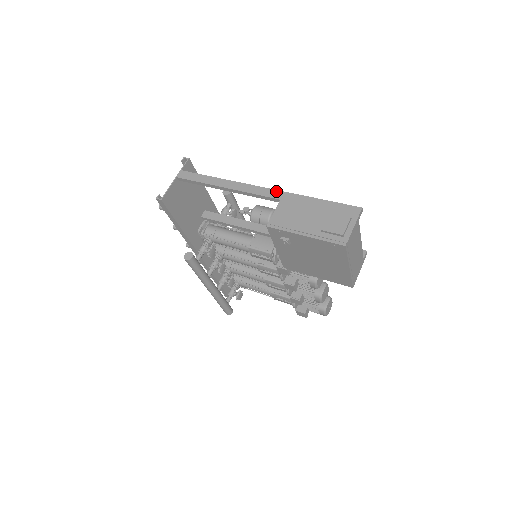
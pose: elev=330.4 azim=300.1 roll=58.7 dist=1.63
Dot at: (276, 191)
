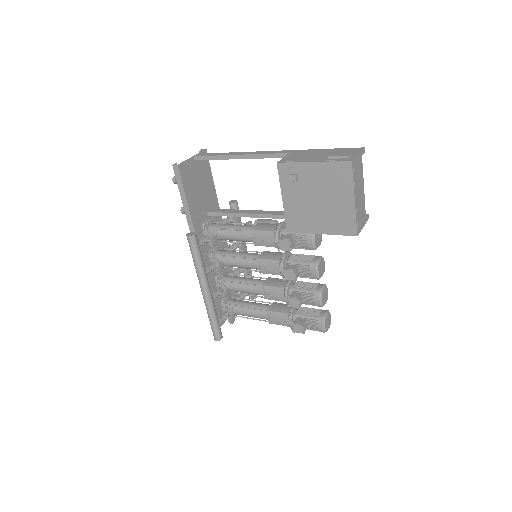
Dot at: (285, 150)
